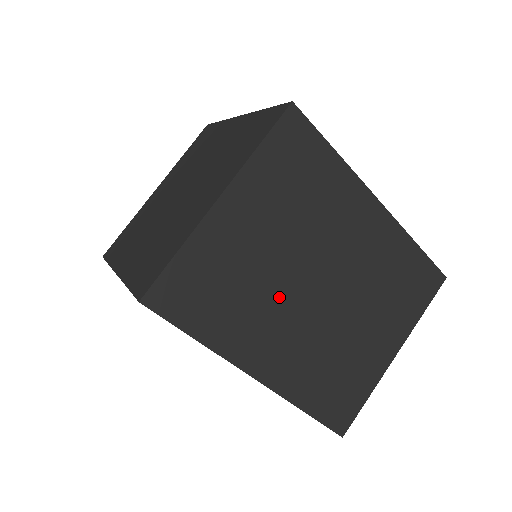
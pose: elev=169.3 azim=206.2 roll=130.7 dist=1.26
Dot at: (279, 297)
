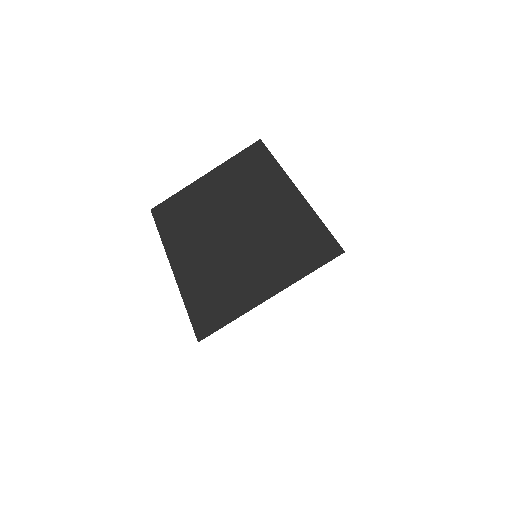
Dot at: (207, 226)
